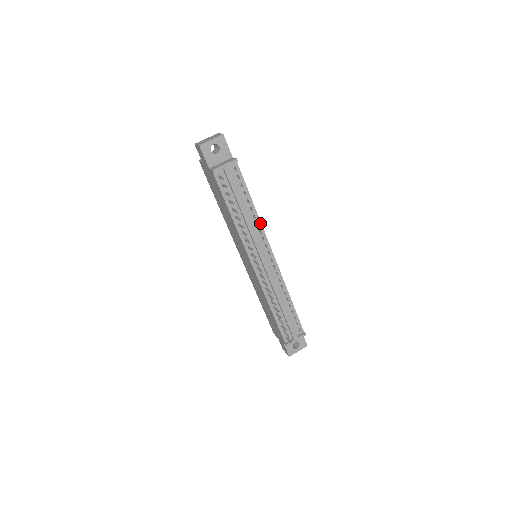
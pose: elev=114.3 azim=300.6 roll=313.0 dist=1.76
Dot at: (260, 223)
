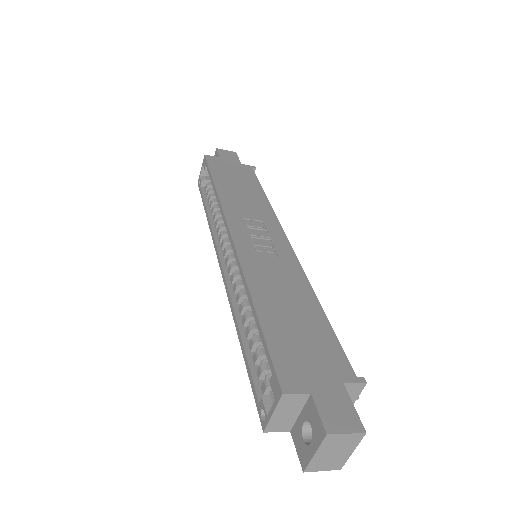
Dot at: (308, 282)
